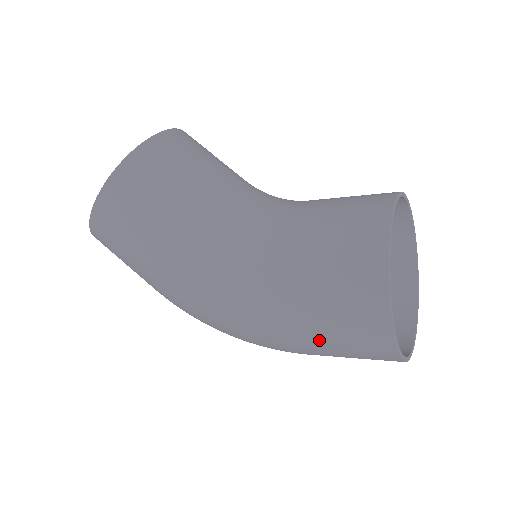
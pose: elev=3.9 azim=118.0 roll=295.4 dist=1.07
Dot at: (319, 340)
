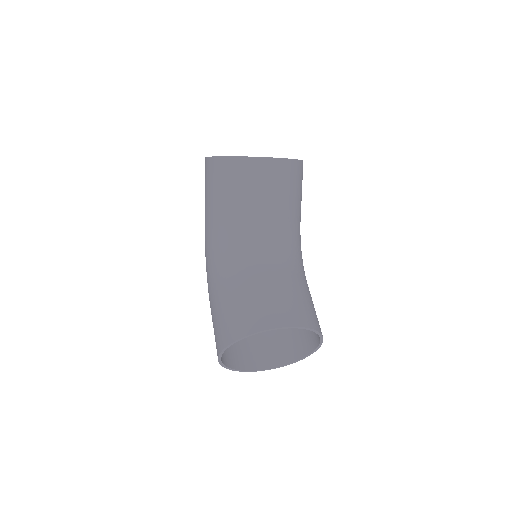
Dot at: occluded
